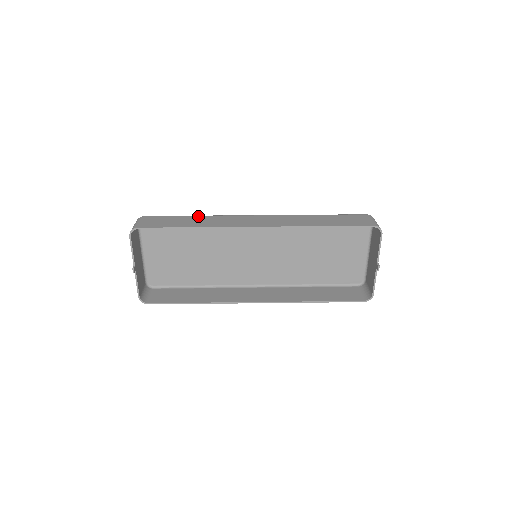
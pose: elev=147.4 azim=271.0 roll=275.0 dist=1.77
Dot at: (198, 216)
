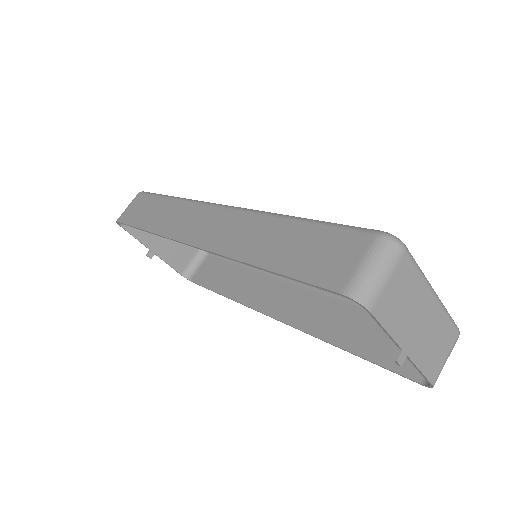
Dot at: (170, 200)
